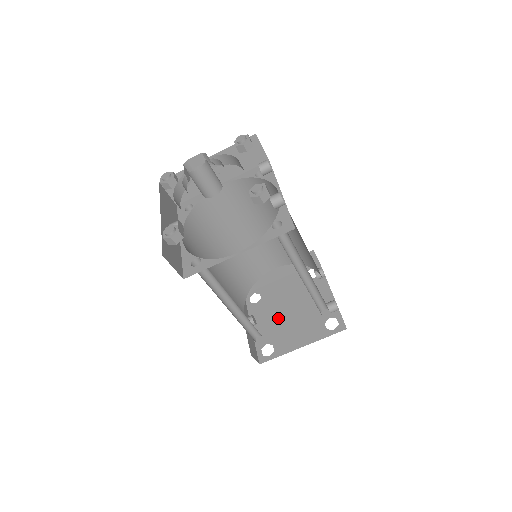
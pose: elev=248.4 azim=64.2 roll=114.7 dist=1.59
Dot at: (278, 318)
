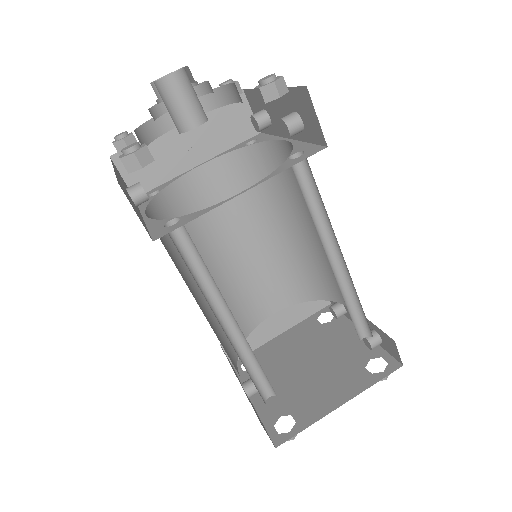
Dot at: (290, 379)
